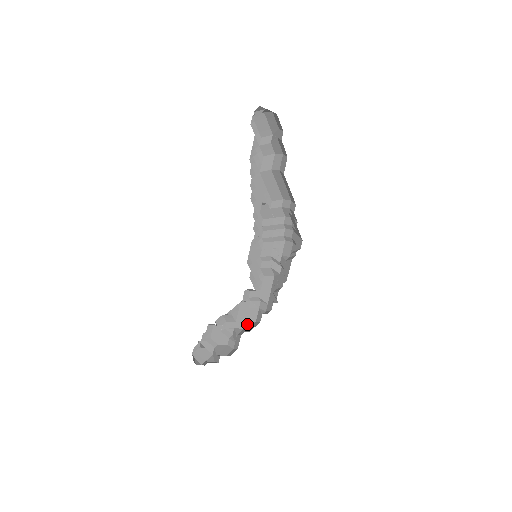
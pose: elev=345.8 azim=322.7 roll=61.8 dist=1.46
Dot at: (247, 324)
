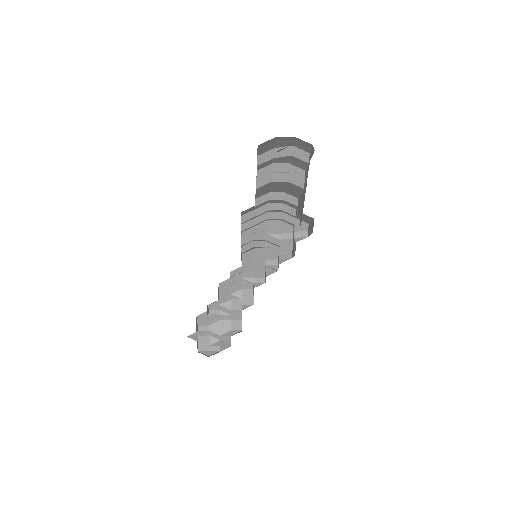
Dot at: (236, 296)
